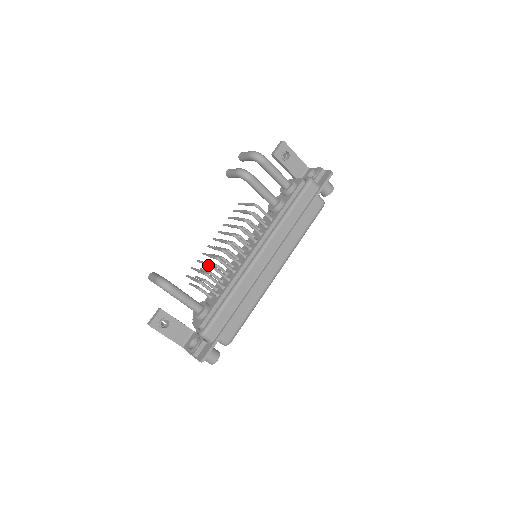
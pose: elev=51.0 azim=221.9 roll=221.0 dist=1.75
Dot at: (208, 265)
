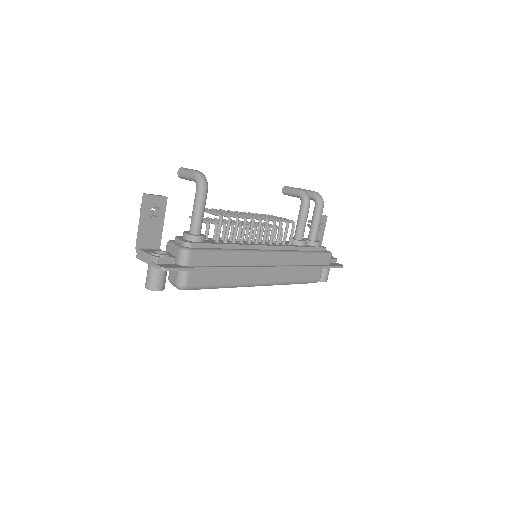
Dot at: (234, 214)
